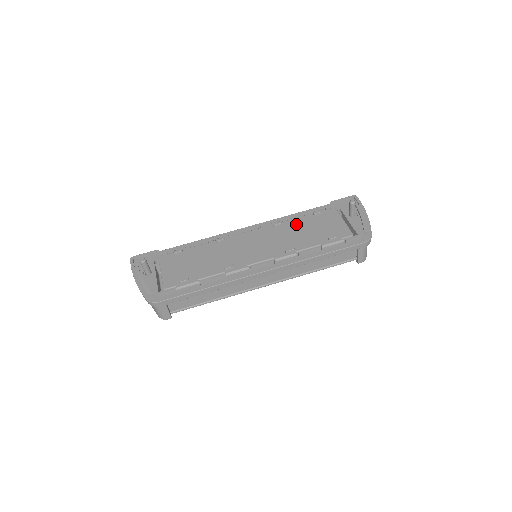
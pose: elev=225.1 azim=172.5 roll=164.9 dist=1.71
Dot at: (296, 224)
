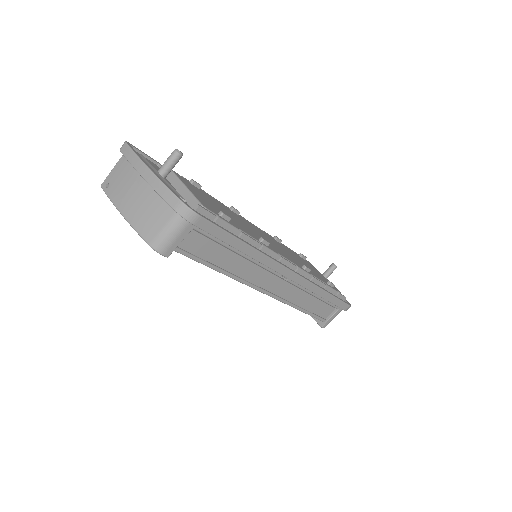
Dot at: (292, 252)
